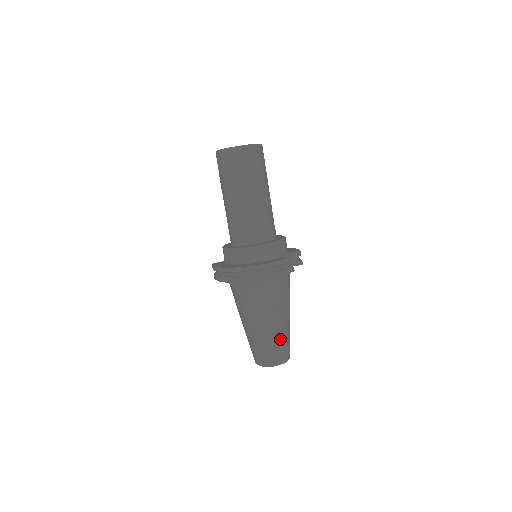
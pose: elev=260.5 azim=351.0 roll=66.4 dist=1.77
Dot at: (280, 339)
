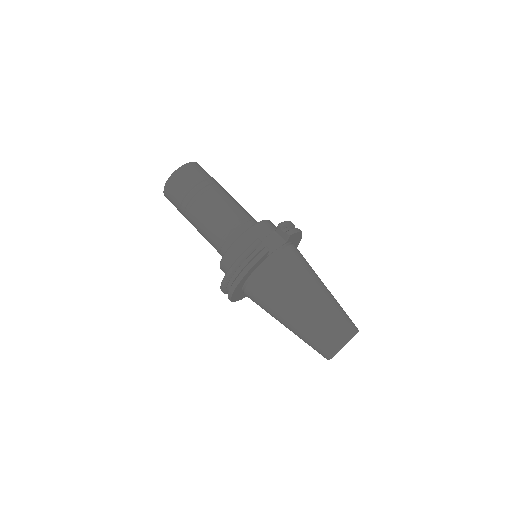
Dot at: (318, 323)
